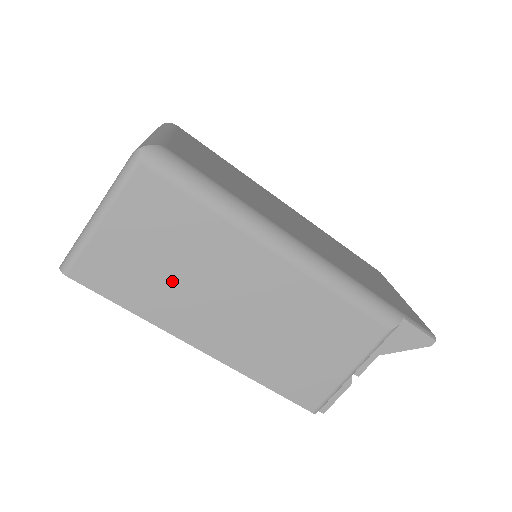
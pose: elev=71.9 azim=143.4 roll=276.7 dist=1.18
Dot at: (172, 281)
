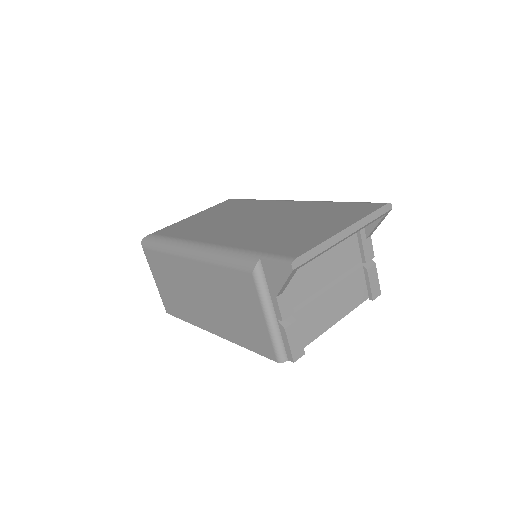
Dot at: (181, 297)
